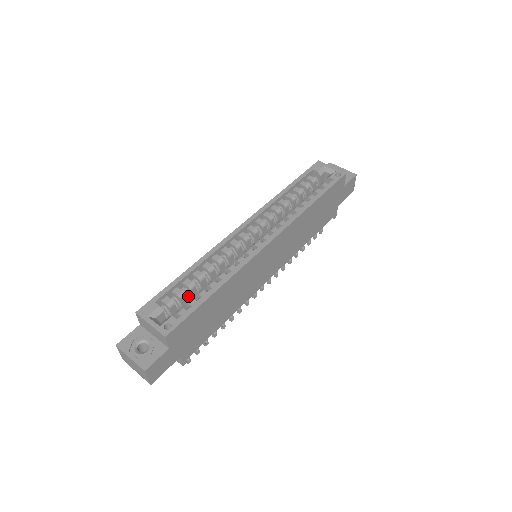
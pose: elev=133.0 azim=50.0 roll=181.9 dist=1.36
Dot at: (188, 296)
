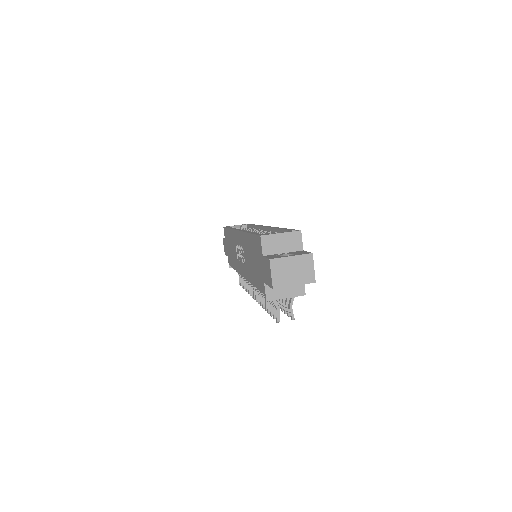
Dot at: occluded
